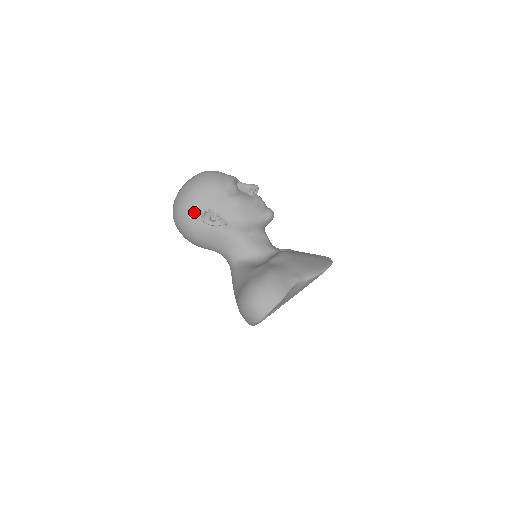
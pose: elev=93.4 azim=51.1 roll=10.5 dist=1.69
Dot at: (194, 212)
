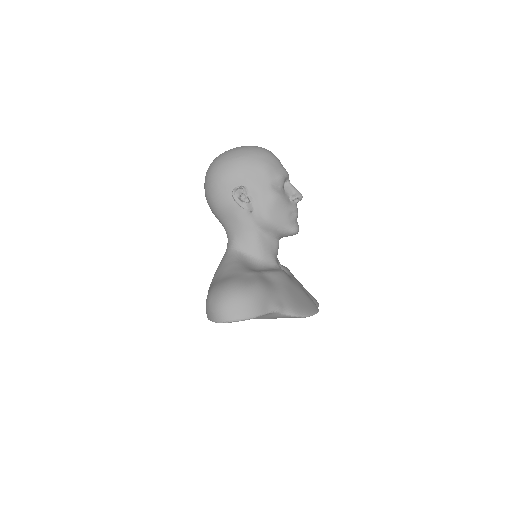
Dot at: (230, 180)
